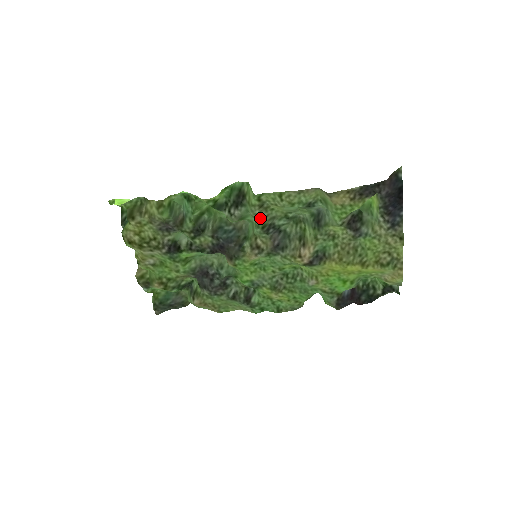
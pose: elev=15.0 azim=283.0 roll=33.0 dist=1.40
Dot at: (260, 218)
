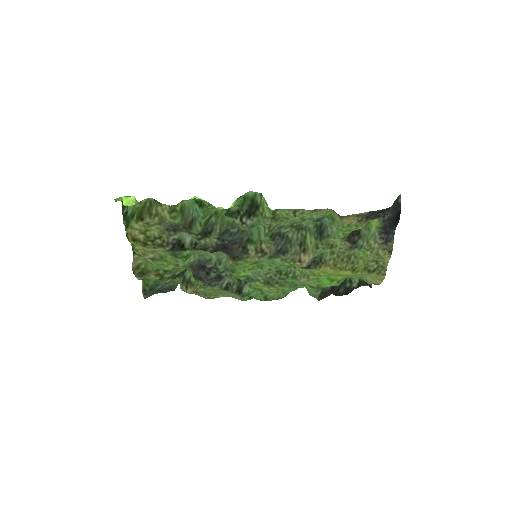
Dot at: (270, 228)
